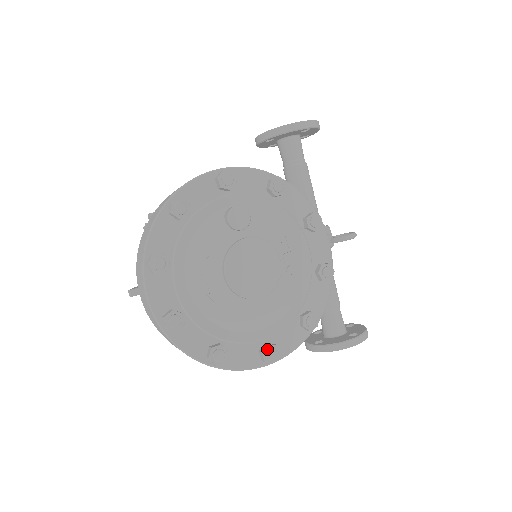
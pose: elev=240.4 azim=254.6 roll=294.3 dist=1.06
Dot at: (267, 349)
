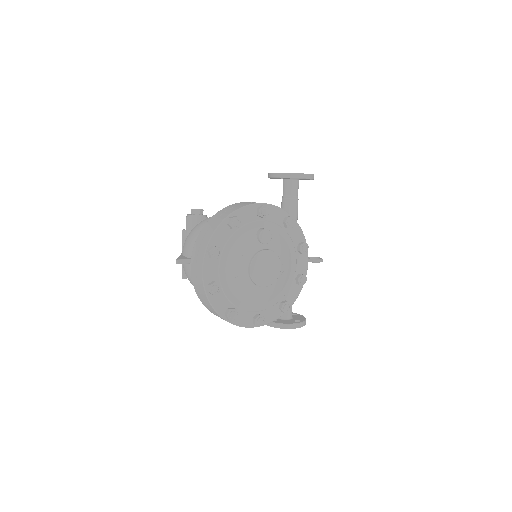
Dot at: (259, 318)
